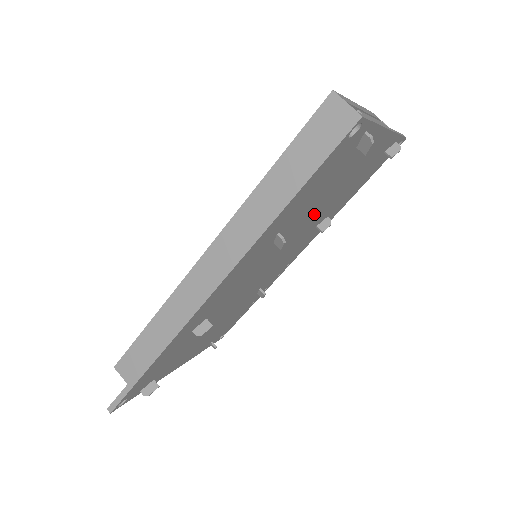
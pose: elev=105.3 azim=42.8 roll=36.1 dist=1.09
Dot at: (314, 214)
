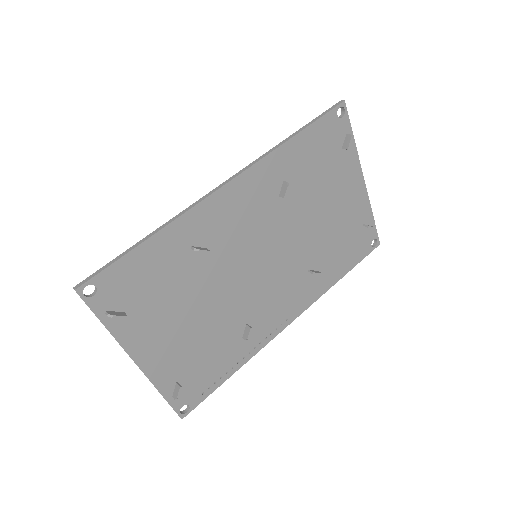
Dot at: (309, 223)
